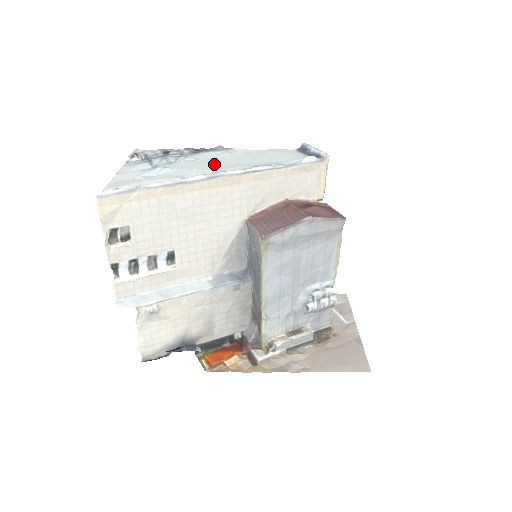
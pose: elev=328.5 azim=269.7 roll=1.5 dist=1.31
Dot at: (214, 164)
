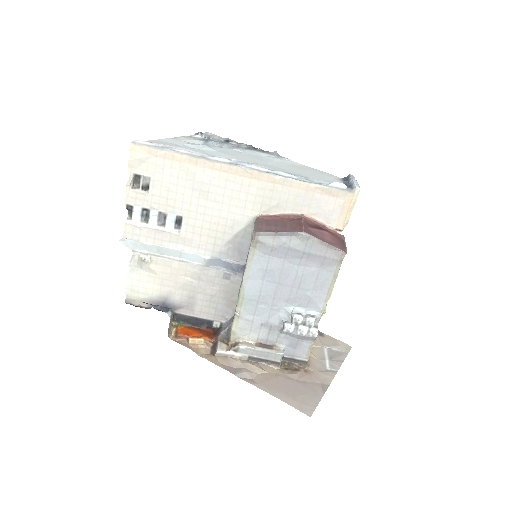
Dot at: (251, 159)
